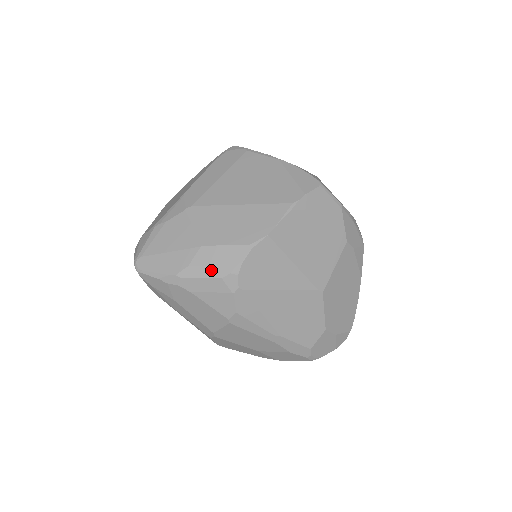
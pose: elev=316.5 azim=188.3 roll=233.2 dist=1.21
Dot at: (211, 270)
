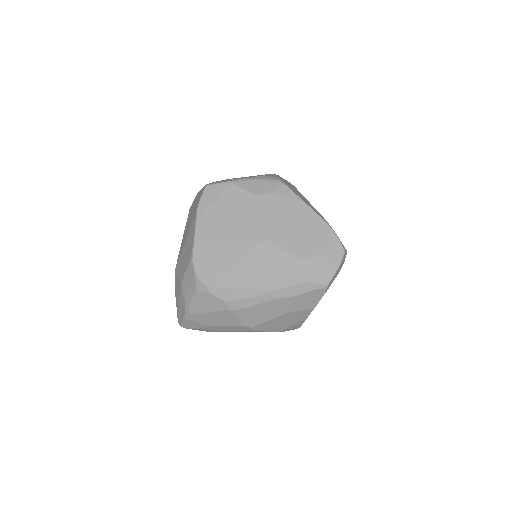
Dot at: (191, 291)
